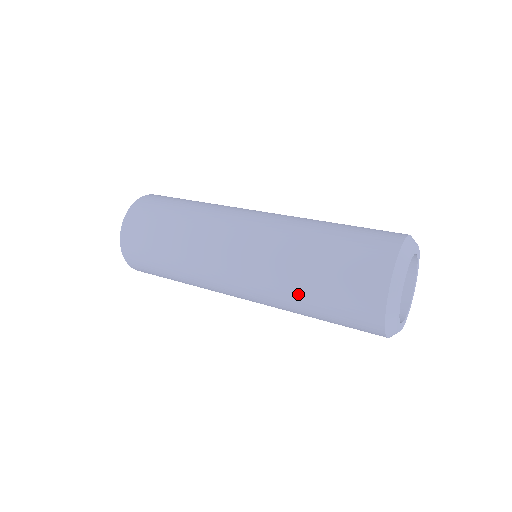
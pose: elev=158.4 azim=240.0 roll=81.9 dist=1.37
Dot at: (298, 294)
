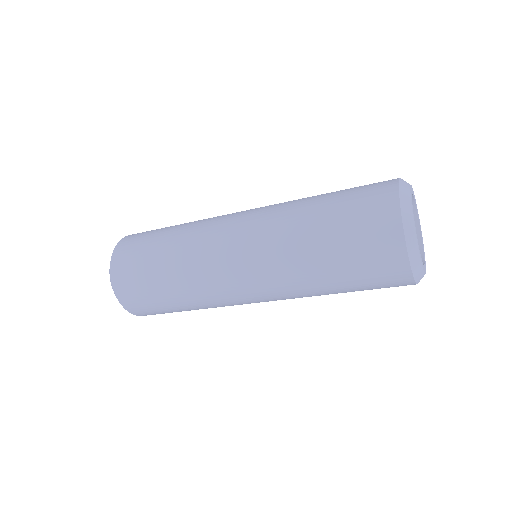
Dot at: (308, 242)
